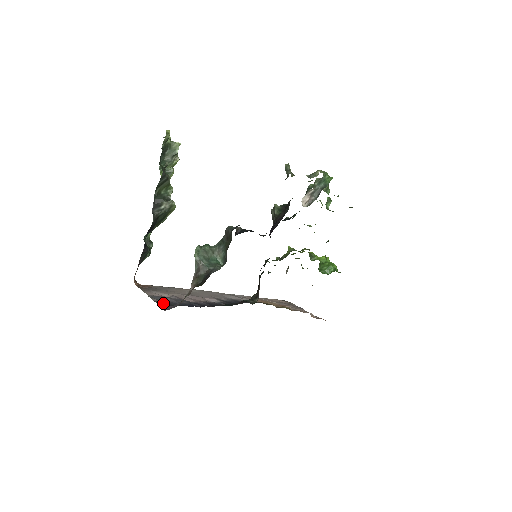
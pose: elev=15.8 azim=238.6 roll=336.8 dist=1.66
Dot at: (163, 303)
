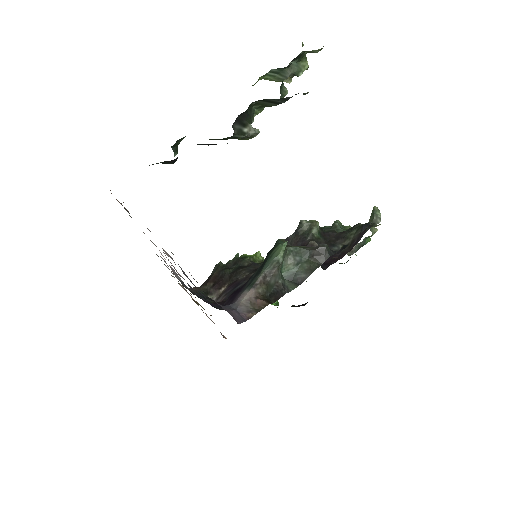
Dot at: occluded
